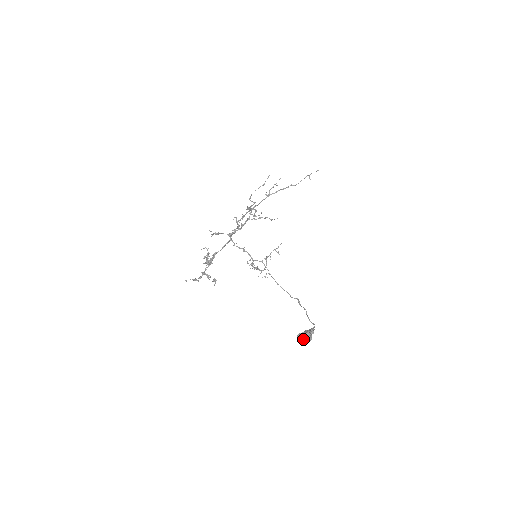
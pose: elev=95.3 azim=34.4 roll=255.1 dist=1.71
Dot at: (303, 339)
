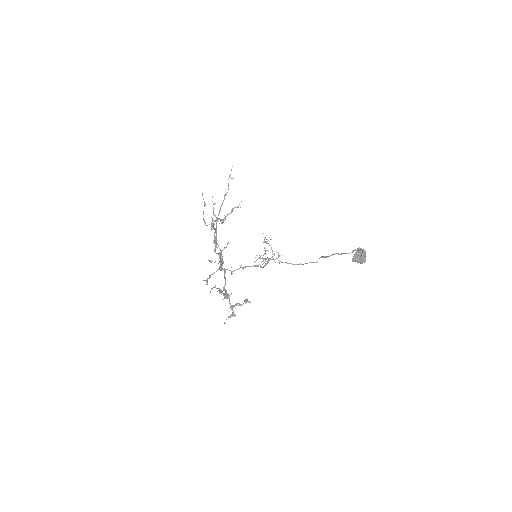
Dot at: (360, 258)
